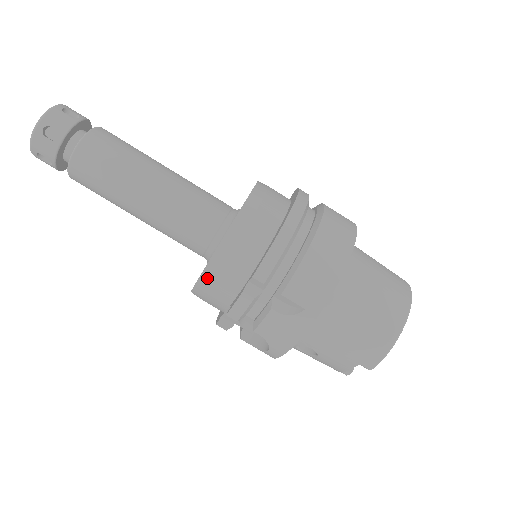
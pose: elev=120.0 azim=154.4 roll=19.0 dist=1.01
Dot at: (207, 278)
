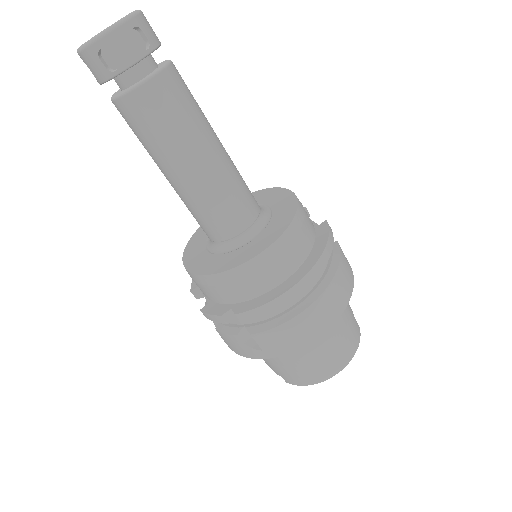
Dot at: (199, 280)
